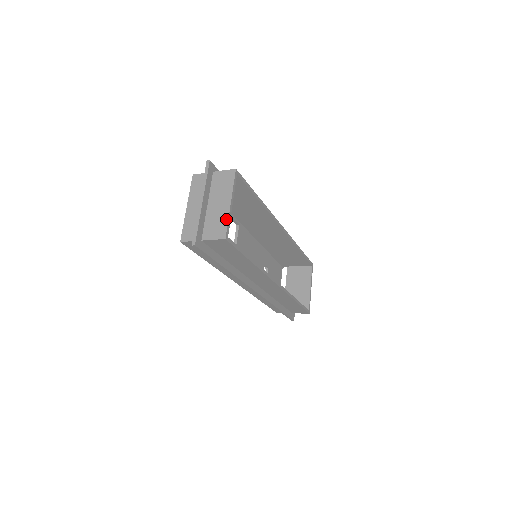
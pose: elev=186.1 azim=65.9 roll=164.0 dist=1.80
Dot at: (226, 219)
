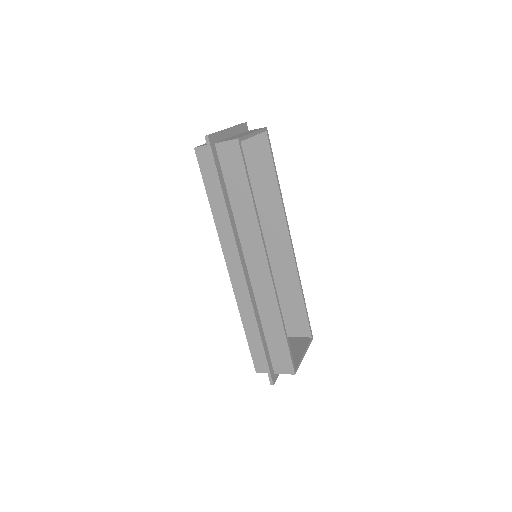
Dot at: (244, 135)
